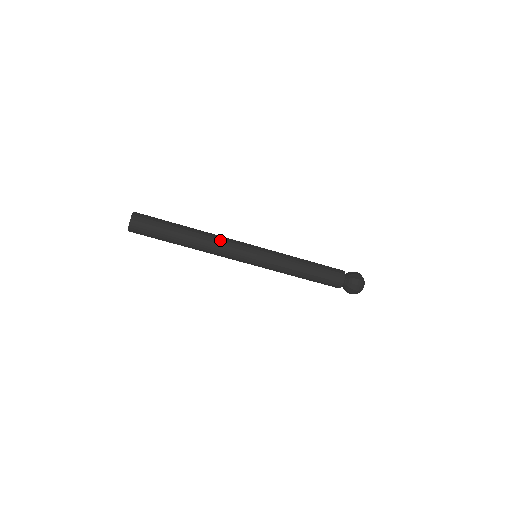
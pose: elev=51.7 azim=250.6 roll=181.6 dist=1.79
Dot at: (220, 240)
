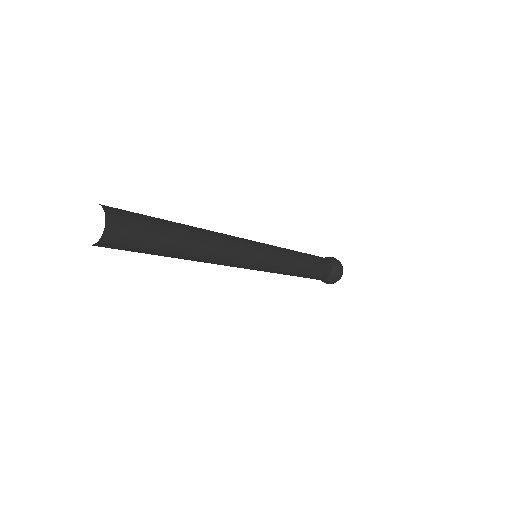
Dot at: (226, 257)
